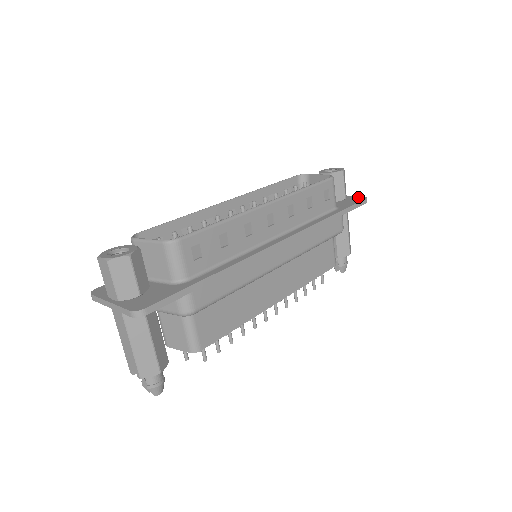
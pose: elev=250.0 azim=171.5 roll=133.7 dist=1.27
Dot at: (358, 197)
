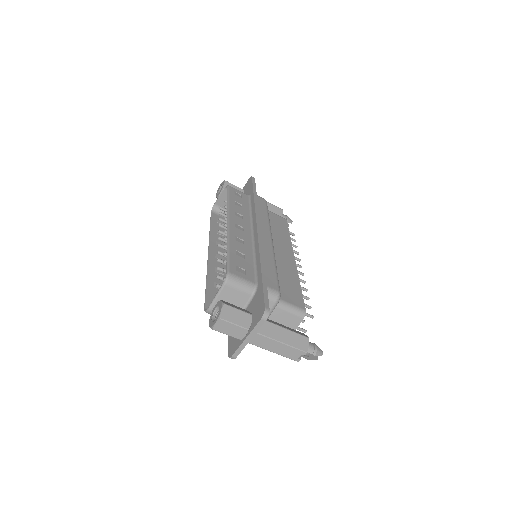
Dot at: (247, 182)
